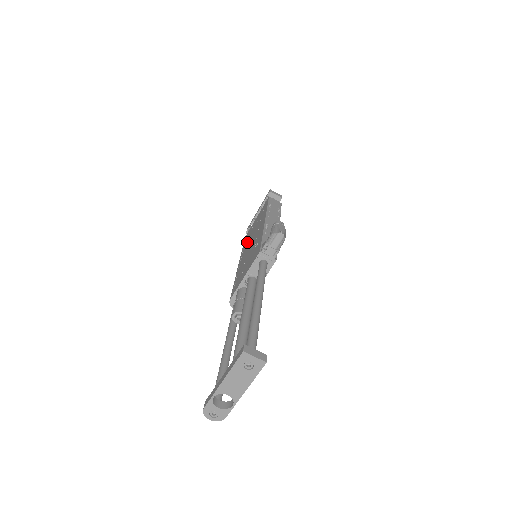
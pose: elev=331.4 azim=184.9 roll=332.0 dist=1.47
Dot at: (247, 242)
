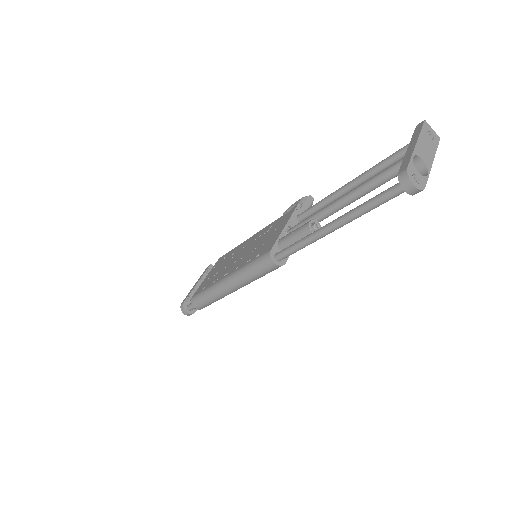
Dot at: (219, 274)
